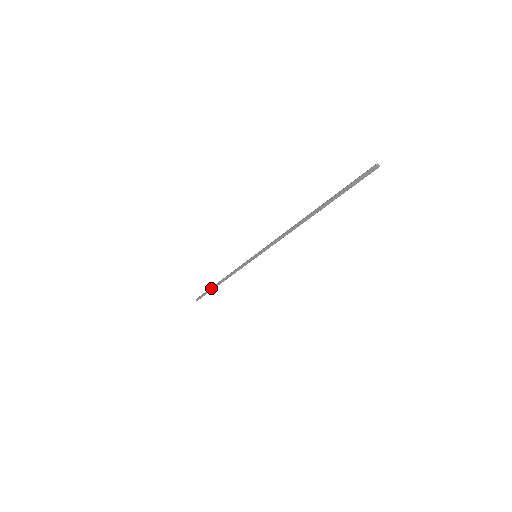
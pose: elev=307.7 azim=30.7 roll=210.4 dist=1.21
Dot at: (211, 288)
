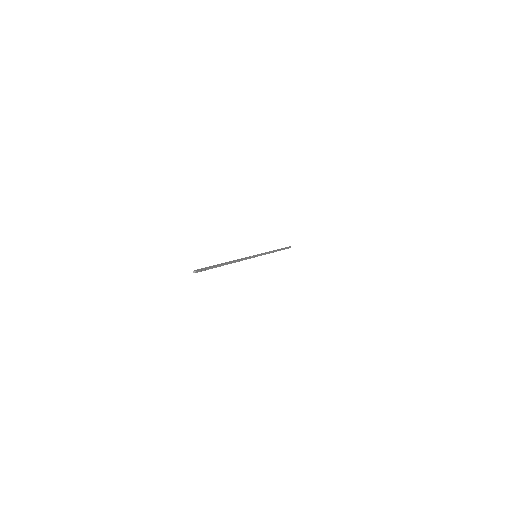
Dot at: occluded
